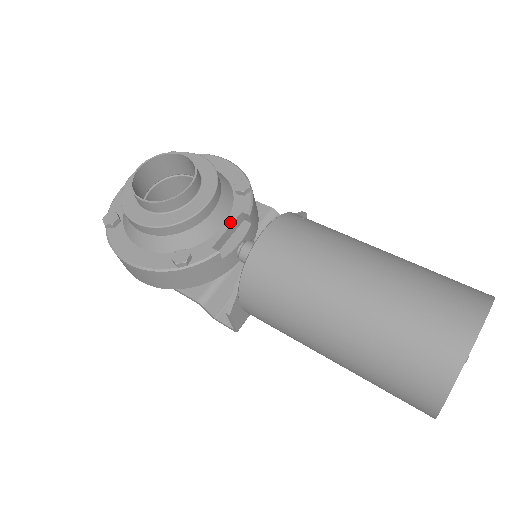
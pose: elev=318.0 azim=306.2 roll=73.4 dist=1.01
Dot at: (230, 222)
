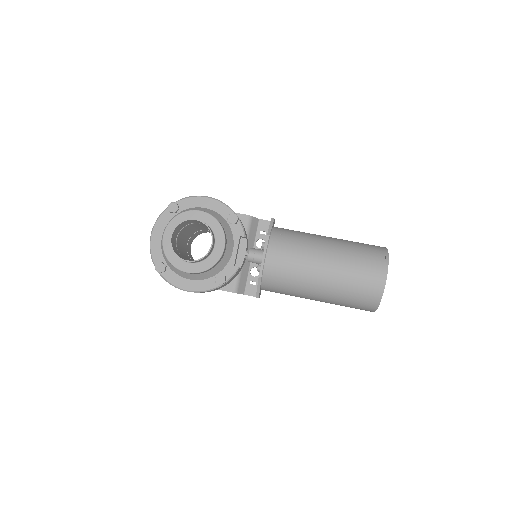
Dot at: (236, 246)
